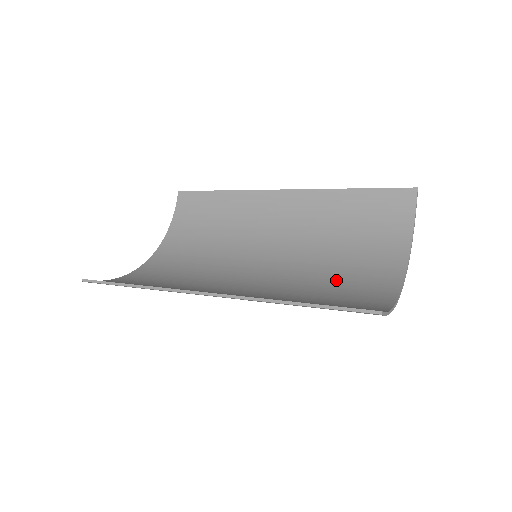
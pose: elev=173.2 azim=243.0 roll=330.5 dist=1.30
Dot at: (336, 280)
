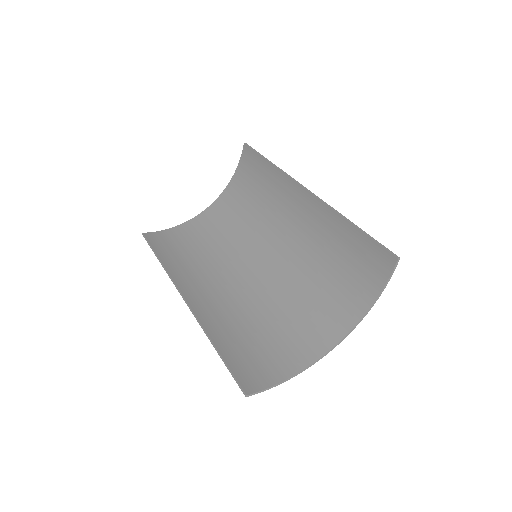
Dot at: (292, 314)
